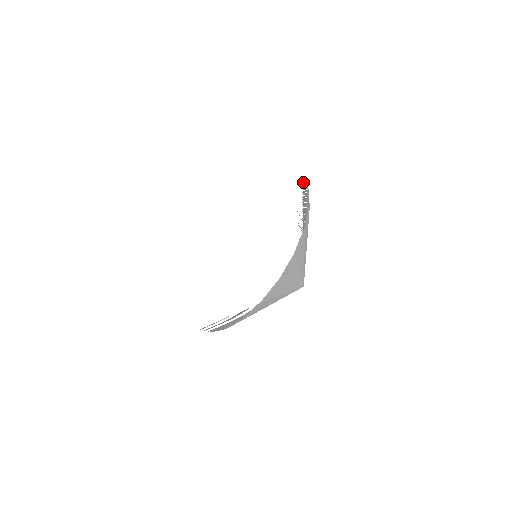
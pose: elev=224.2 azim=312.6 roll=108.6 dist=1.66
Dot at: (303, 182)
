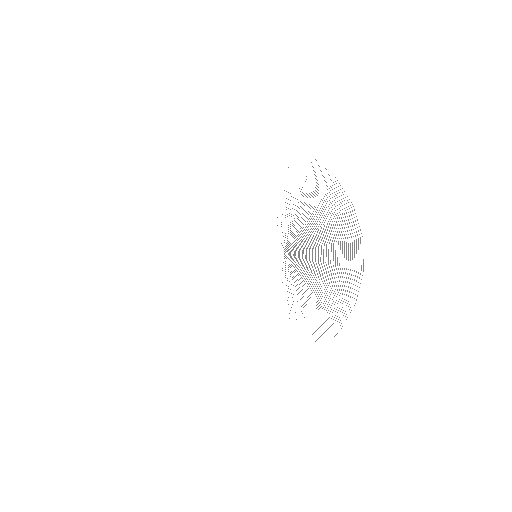
Dot at: occluded
